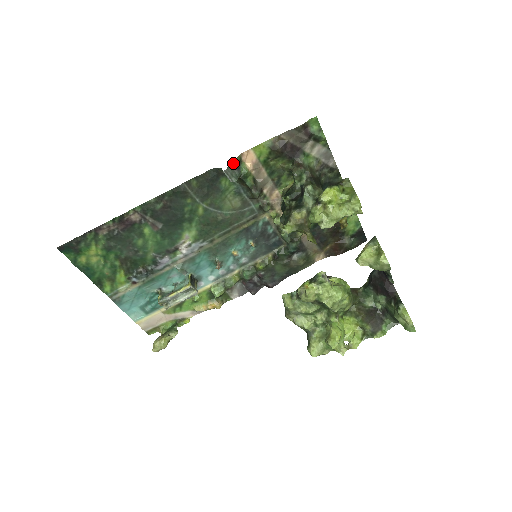
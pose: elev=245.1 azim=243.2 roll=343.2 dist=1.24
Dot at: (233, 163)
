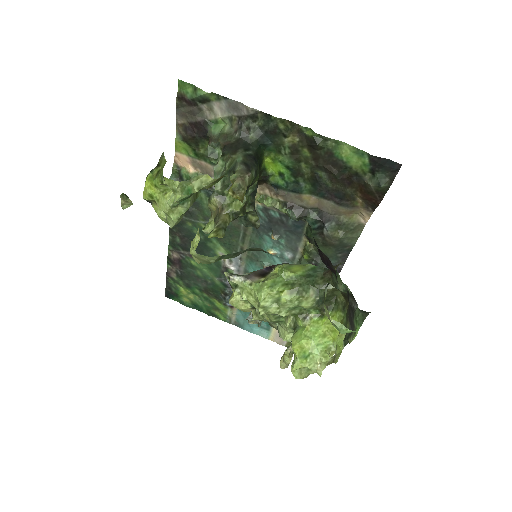
Dot at: (177, 174)
